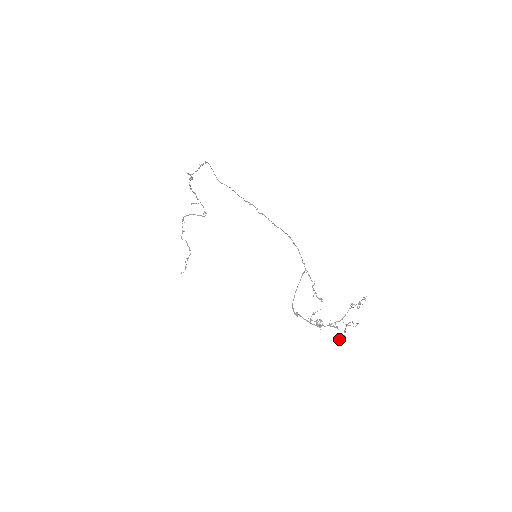
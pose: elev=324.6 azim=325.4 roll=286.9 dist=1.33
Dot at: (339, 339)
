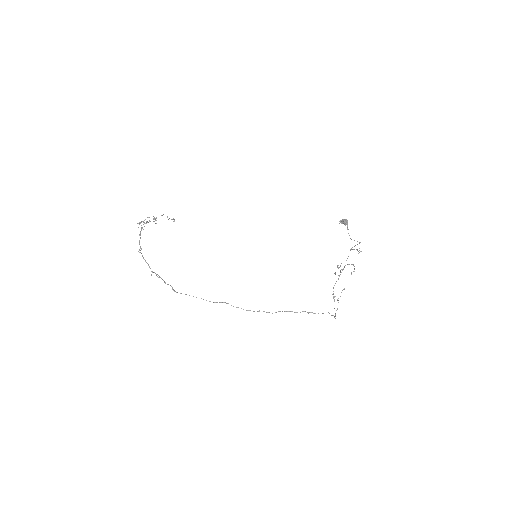
Dot at: occluded
